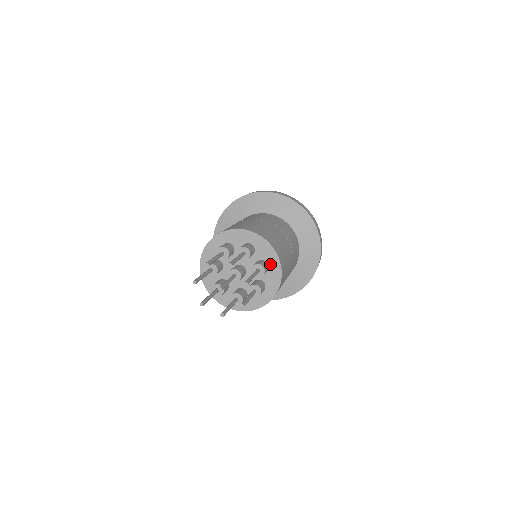
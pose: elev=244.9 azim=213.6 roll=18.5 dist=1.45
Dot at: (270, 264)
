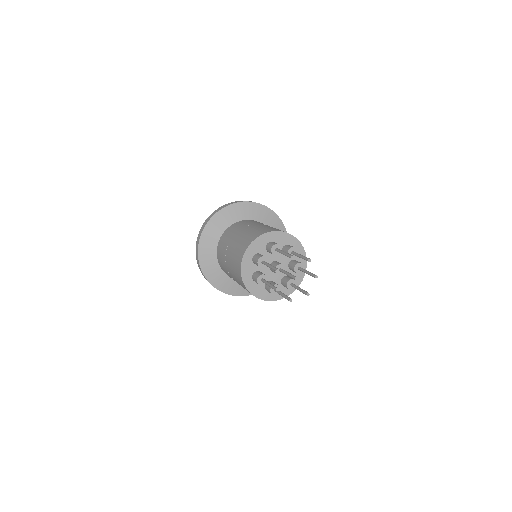
Dot at: (291, 244)
